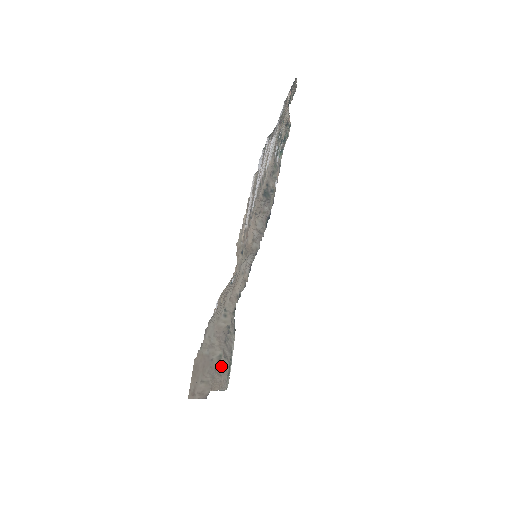
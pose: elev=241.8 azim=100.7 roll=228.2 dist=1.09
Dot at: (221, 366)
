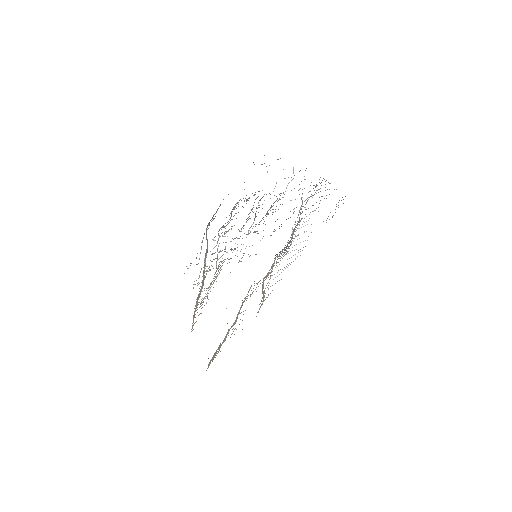
Dot at: occluded
